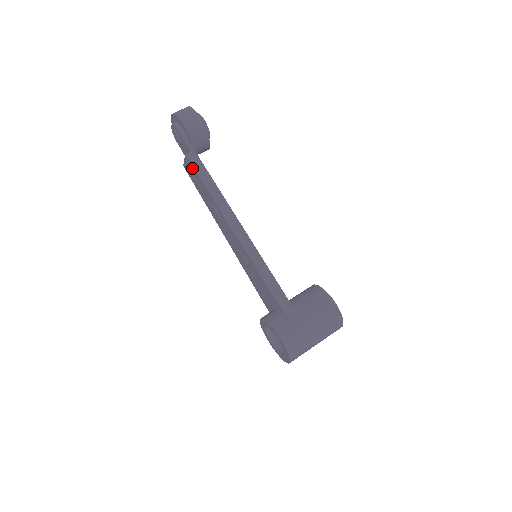
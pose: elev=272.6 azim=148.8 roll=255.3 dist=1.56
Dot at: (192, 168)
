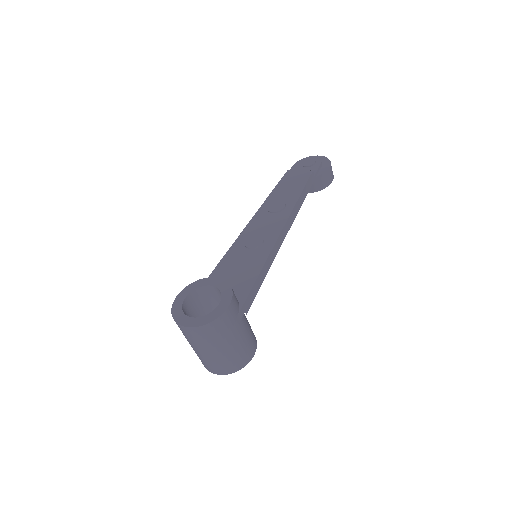
Dot at: (305, 178)
